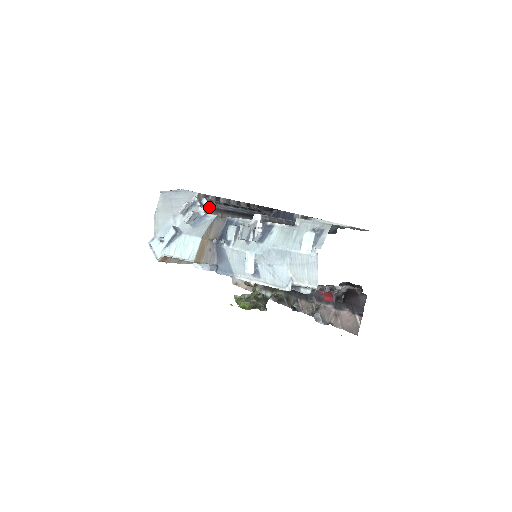
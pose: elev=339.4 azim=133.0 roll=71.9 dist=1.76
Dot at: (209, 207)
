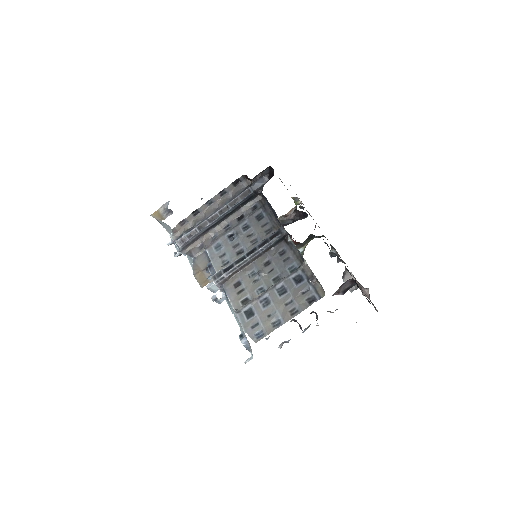
Dot at: (185, 246)
